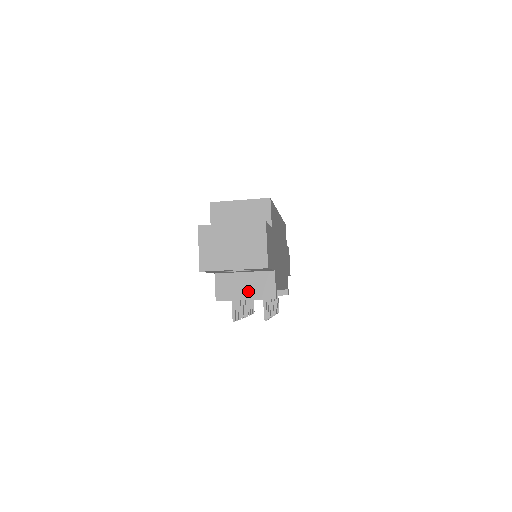
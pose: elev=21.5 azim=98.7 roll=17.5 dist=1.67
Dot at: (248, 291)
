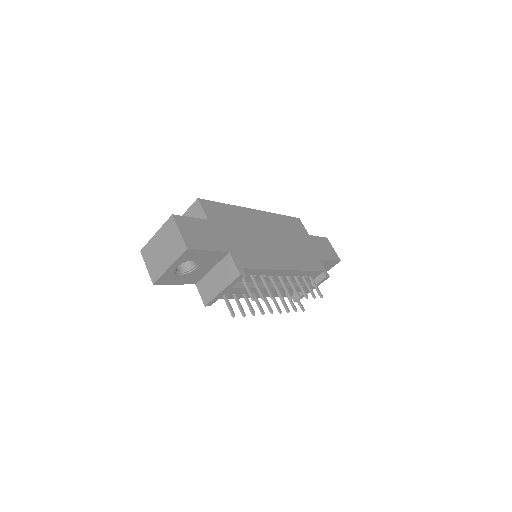
Dot at: (220, 282)
